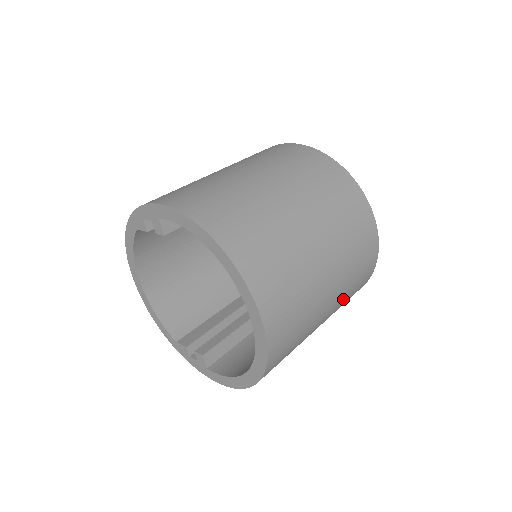
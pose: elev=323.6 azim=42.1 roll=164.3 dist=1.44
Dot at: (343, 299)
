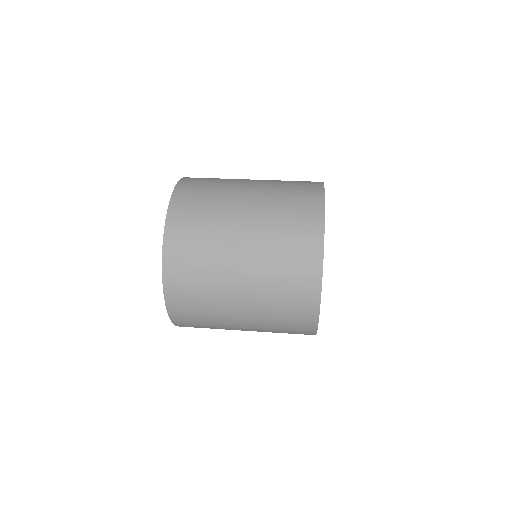
Dot at: (270, 259)
